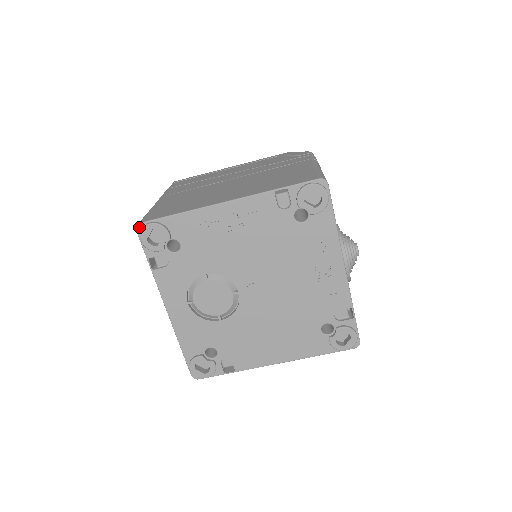
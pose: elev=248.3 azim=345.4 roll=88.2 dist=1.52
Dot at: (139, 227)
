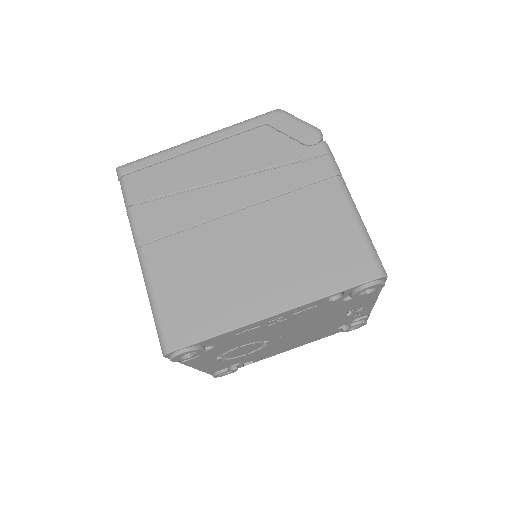
Dot at: (167, 355)
